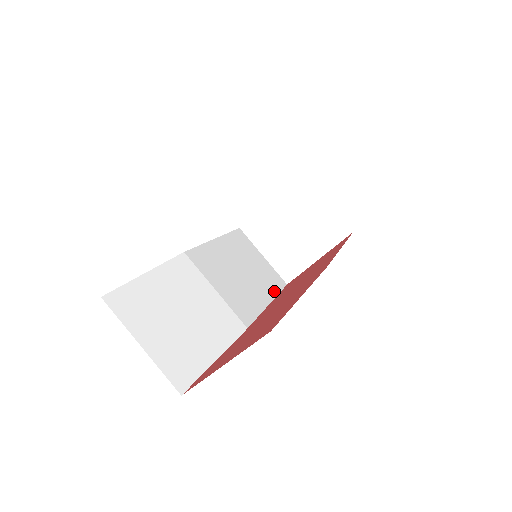
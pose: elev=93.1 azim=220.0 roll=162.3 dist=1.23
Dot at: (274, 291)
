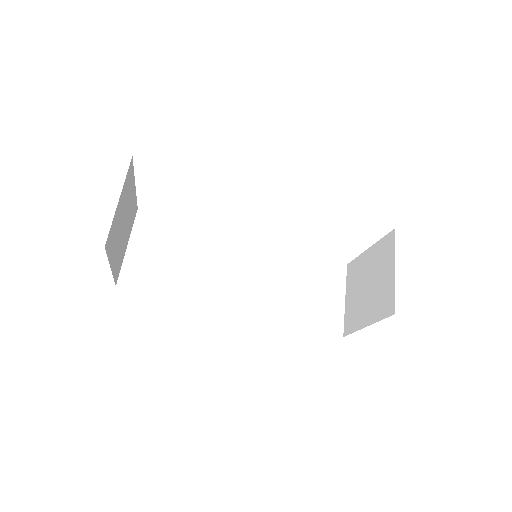
Dot at: (309, 323)
